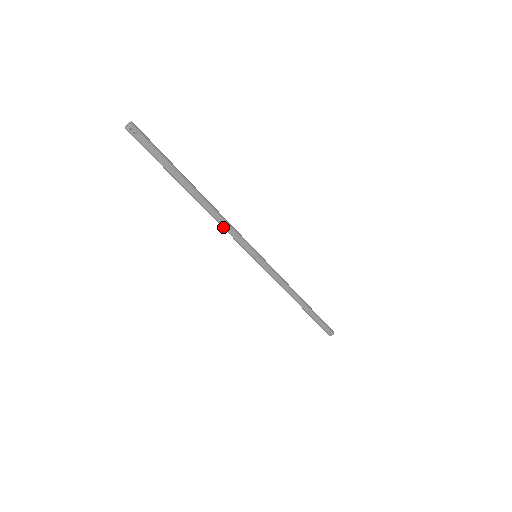
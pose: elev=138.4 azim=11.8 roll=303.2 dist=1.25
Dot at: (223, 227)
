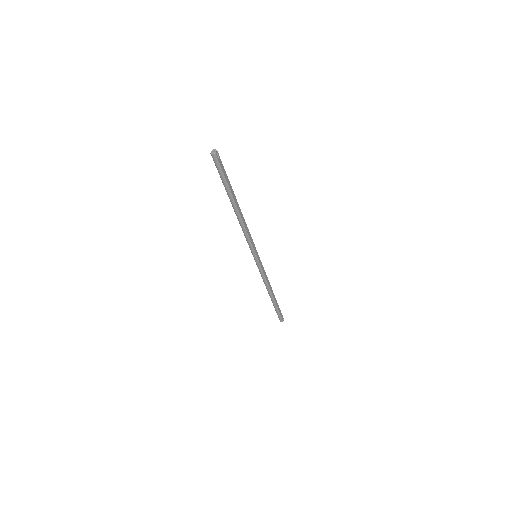
Dot at: (247, 232)
